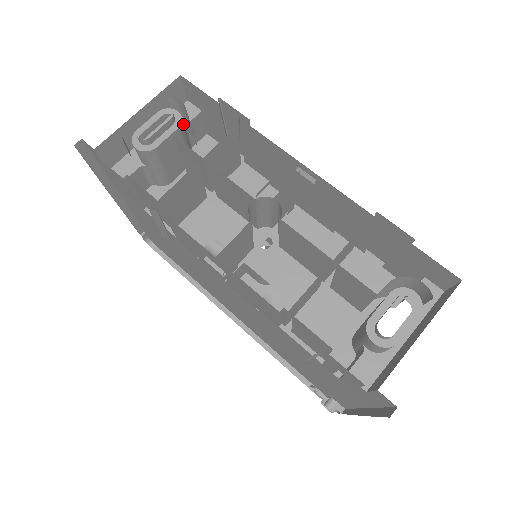
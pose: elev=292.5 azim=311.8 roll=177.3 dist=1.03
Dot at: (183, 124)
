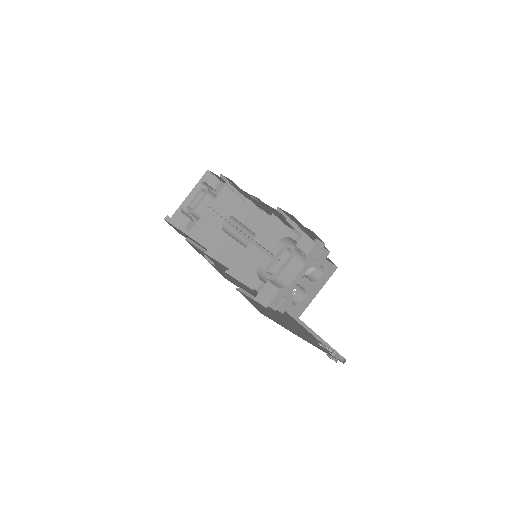
Dot at: (210, 194)
